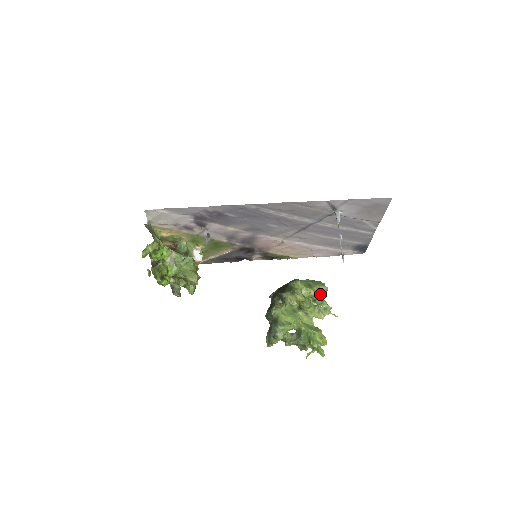
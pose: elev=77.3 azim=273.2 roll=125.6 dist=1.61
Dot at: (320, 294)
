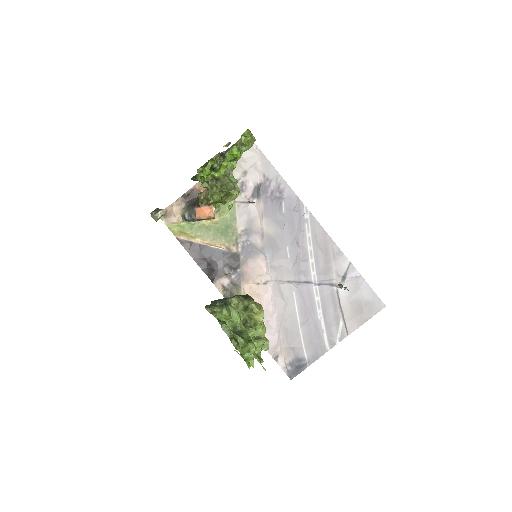
Dot at: occluded
